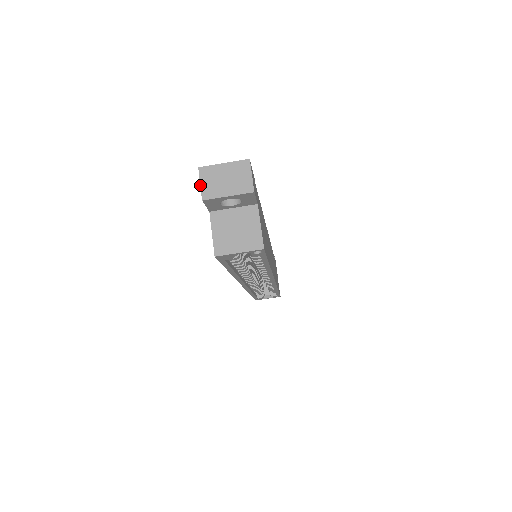
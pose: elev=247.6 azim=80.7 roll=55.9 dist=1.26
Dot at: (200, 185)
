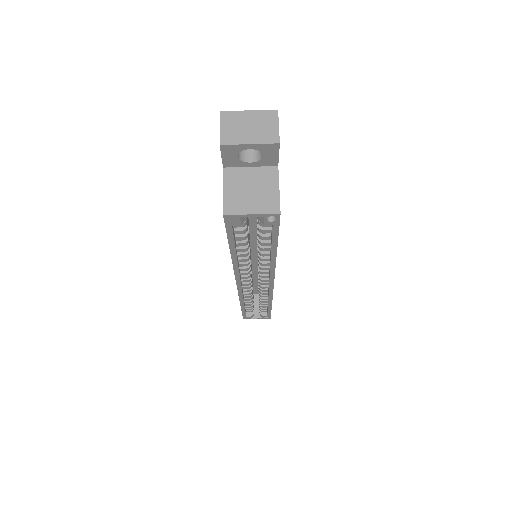
Dot at: occluded
